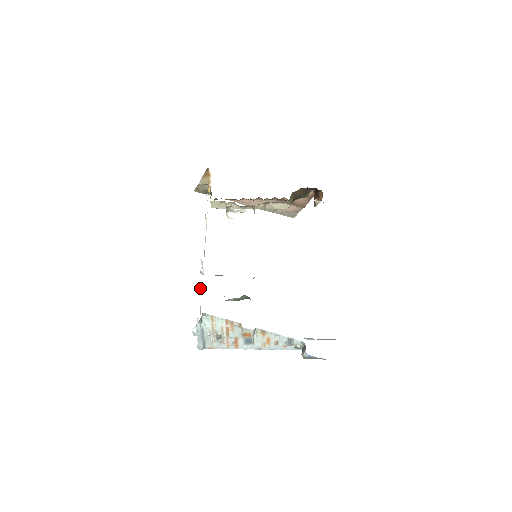
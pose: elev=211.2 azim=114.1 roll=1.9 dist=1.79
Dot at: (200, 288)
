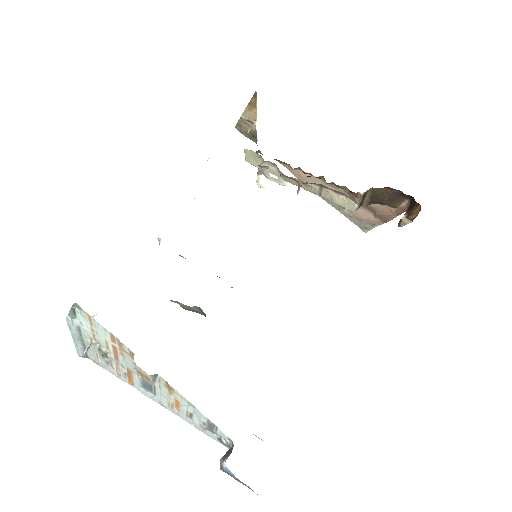
Dot at: occluded
